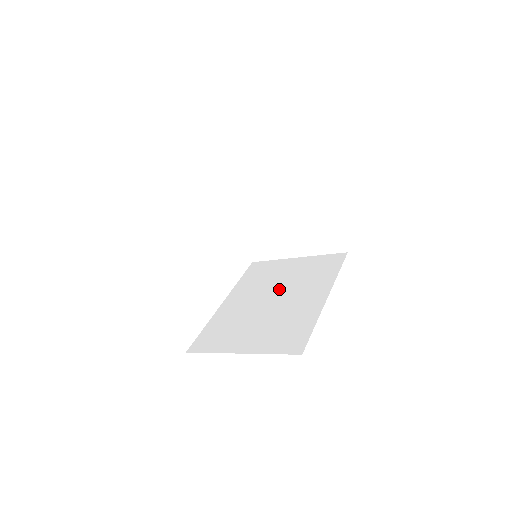
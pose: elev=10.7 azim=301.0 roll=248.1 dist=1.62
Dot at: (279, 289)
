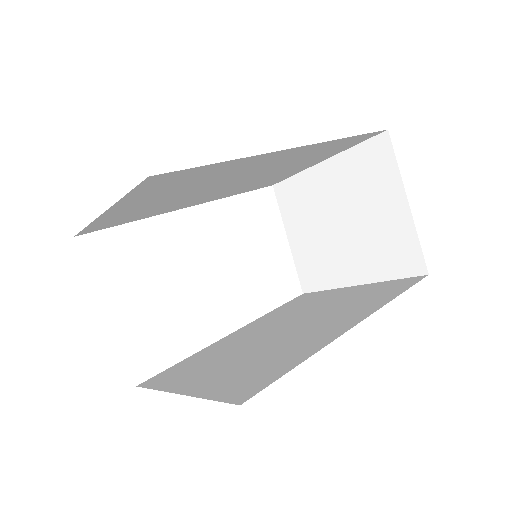
Dot at: (301, 319)
